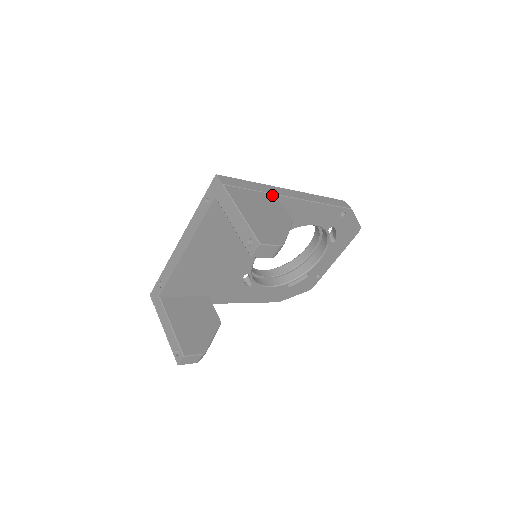
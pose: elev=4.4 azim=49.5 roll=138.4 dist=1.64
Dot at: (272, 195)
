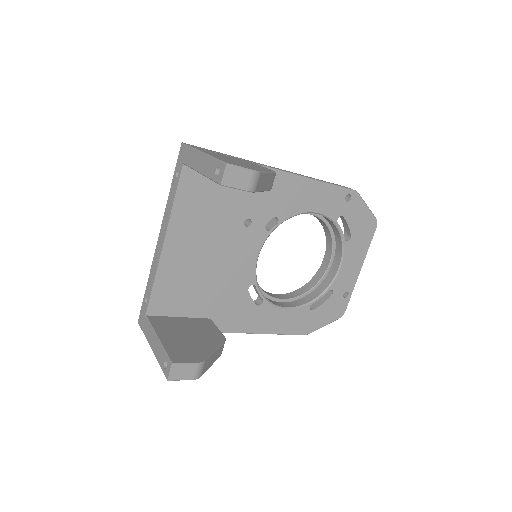
Dot at: (251, 162)
